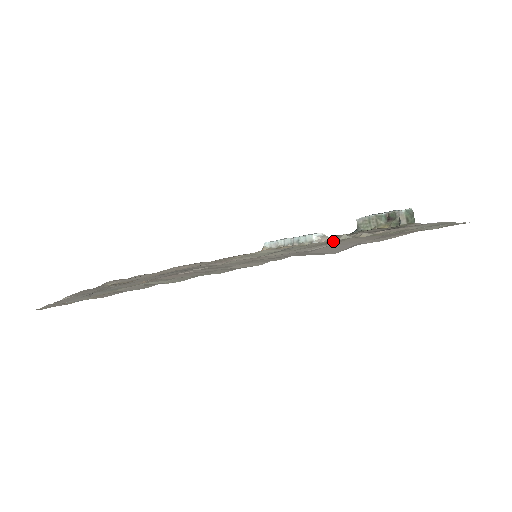
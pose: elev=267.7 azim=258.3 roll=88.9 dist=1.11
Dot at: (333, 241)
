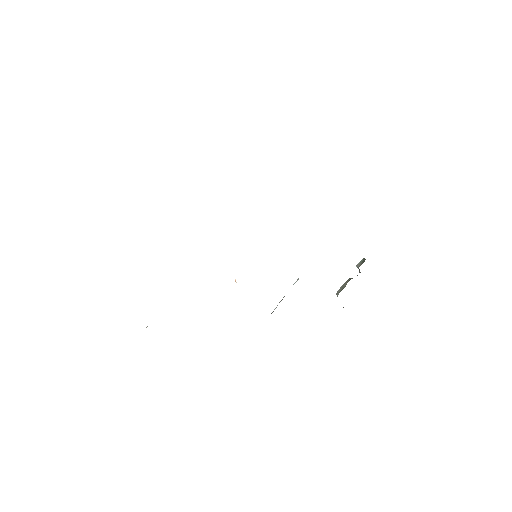
Dot at: occluded
